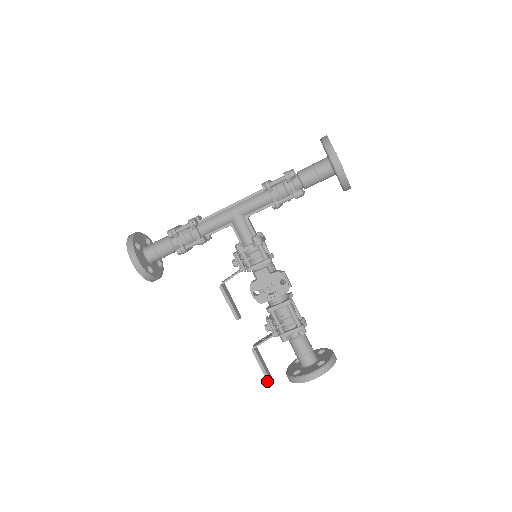
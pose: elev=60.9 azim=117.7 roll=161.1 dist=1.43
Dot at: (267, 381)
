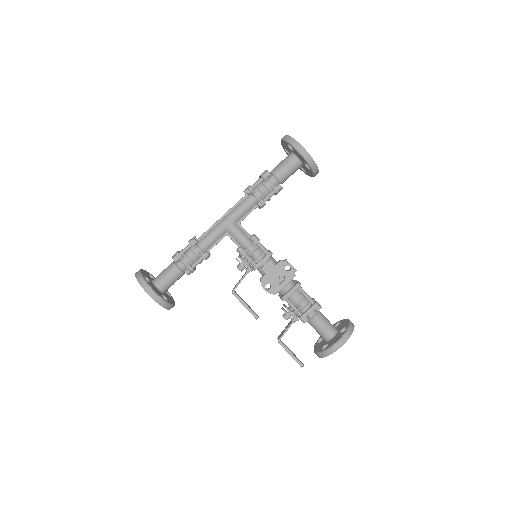
Dot at: (301, 367)
